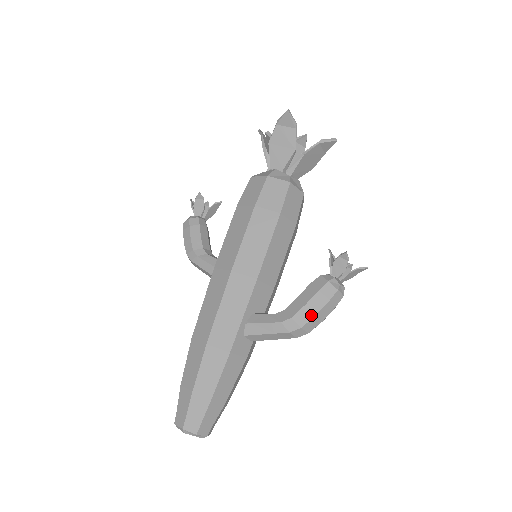
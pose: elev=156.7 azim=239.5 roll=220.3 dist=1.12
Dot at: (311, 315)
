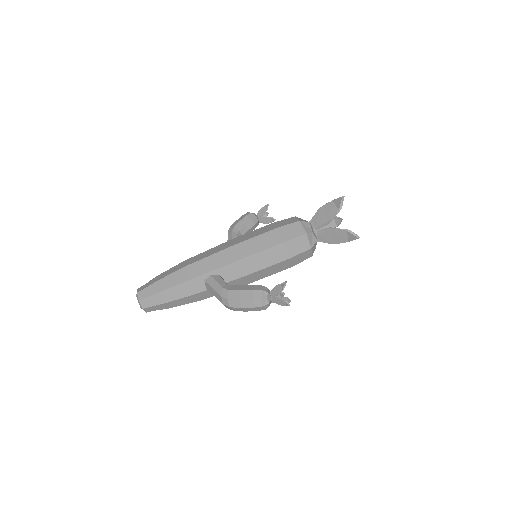
Dot at: (238, 297)
